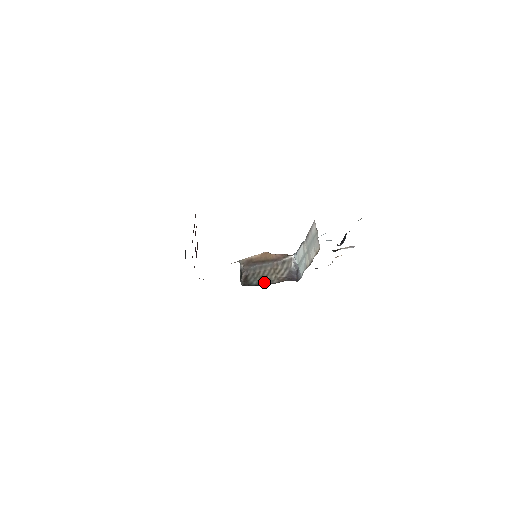
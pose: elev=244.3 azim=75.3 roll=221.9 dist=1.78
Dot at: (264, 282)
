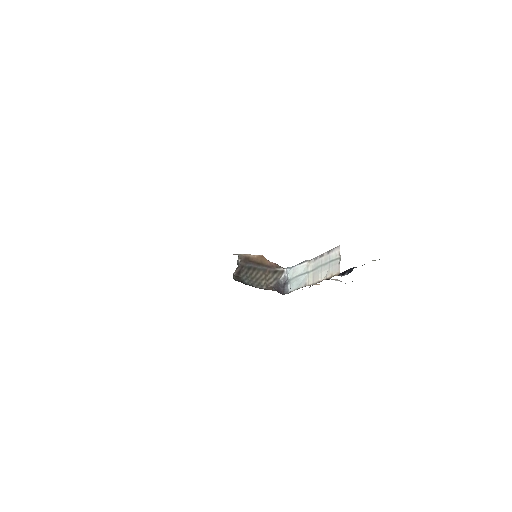
Dot at: (254, 284)
